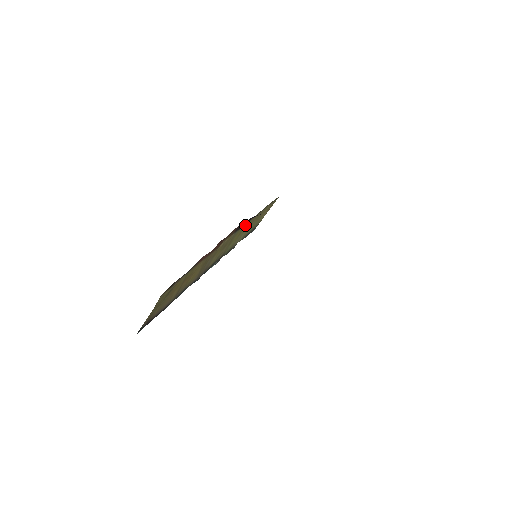
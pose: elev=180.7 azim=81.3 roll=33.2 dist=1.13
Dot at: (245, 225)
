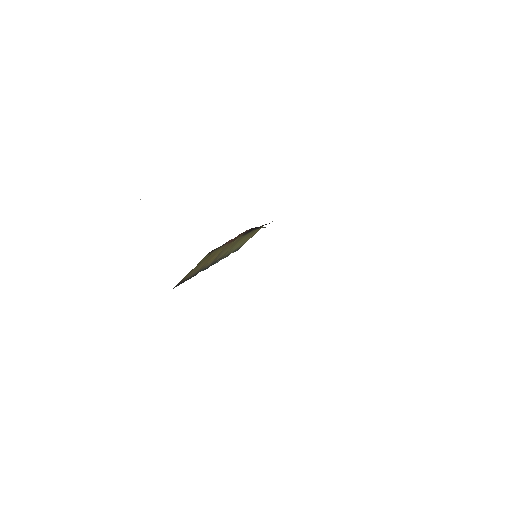
Dot at: (246, 235)
